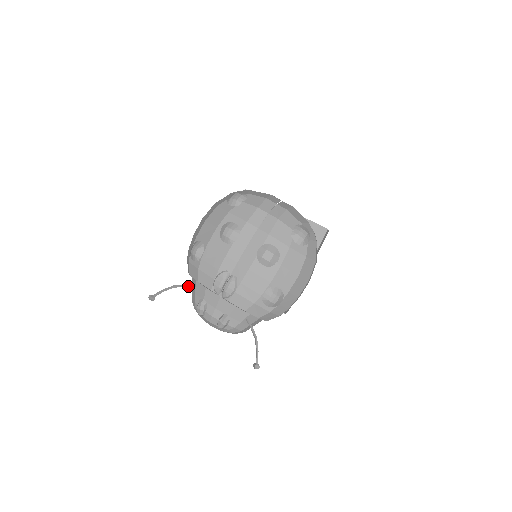
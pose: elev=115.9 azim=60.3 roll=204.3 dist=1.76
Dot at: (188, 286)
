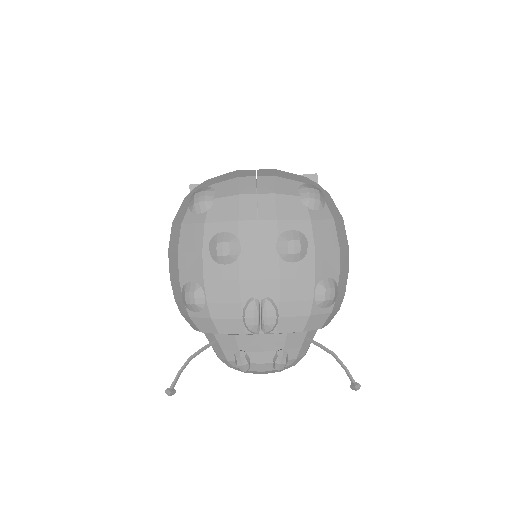
Dot at: (207, 347)
